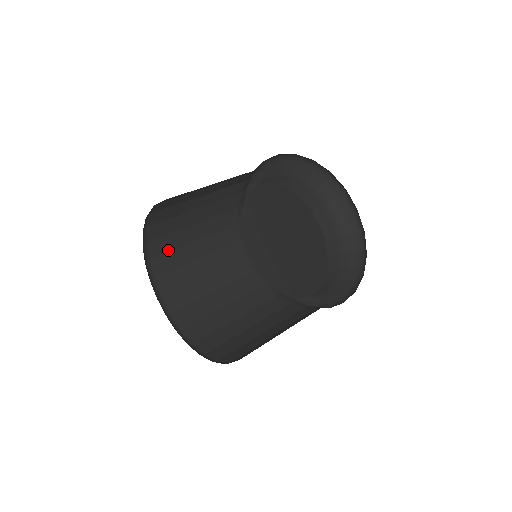
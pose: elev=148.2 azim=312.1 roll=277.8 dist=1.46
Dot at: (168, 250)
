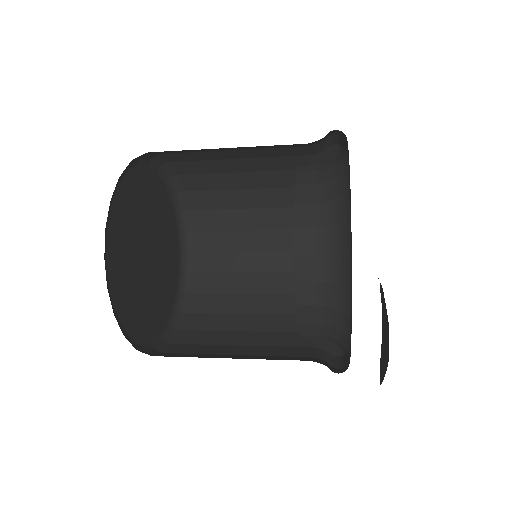
Dot at: (213, 292)
